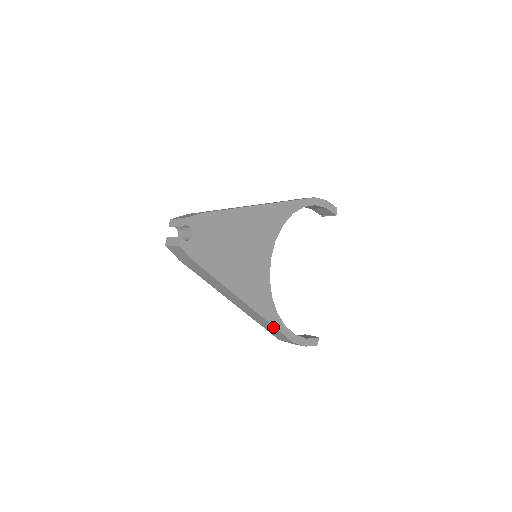
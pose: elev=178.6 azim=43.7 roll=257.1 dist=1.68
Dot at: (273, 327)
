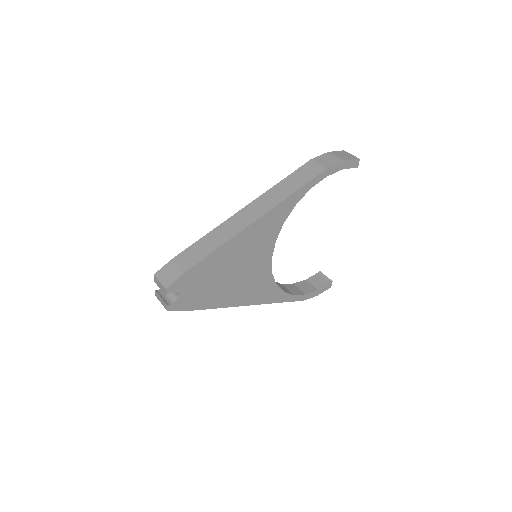
Dot at: (281, 301)
